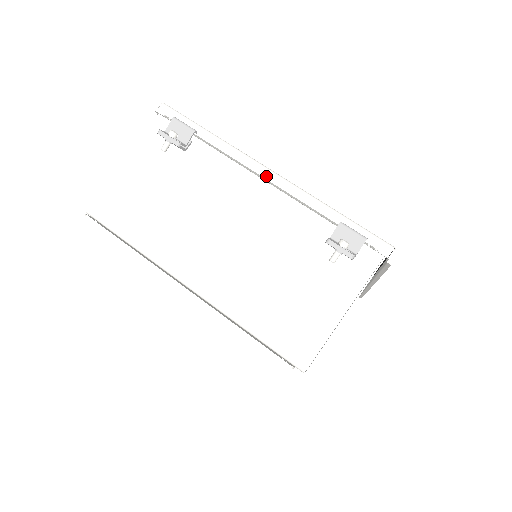
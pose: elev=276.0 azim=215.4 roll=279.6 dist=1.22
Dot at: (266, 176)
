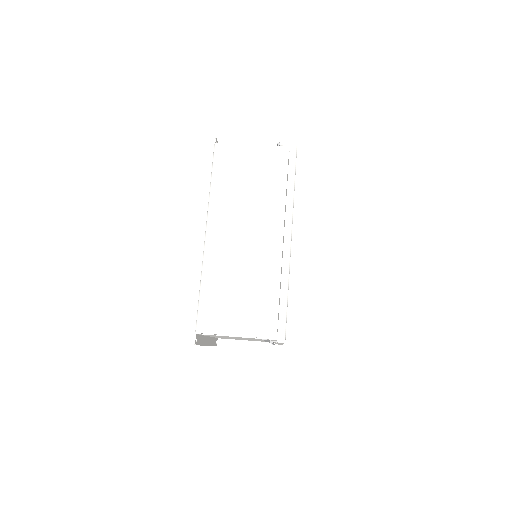
Dot at: occluded
